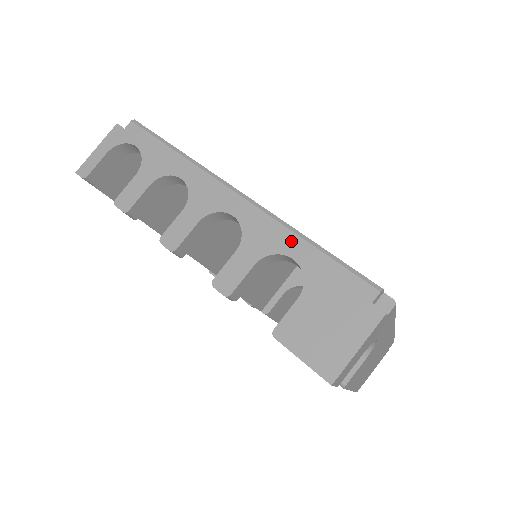
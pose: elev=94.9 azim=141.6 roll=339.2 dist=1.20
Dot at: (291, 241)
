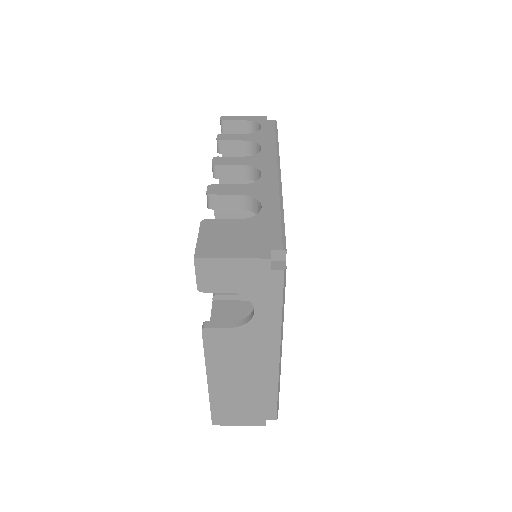
Dot at: (273, 201)
